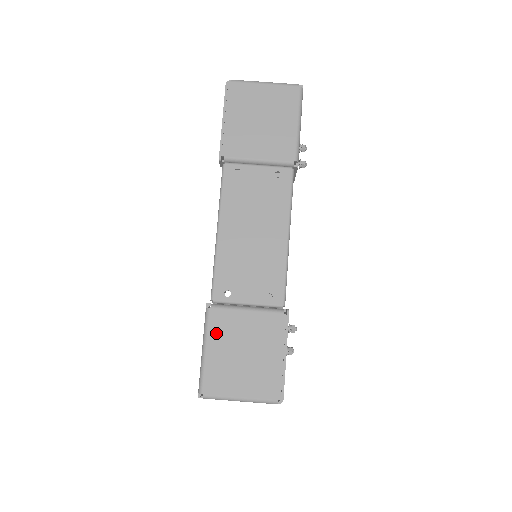
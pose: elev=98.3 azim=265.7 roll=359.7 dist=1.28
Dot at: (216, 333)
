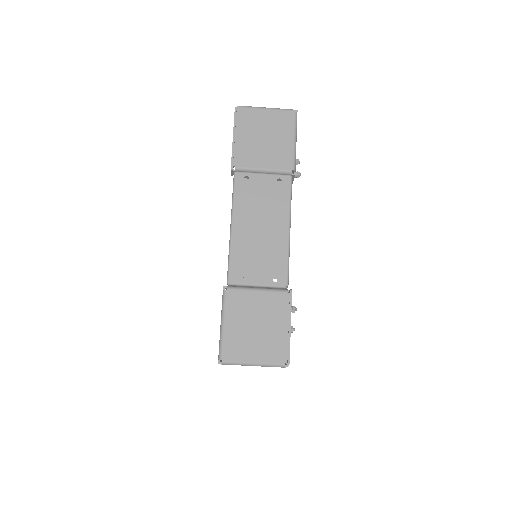
Dot at: (232, 310)
